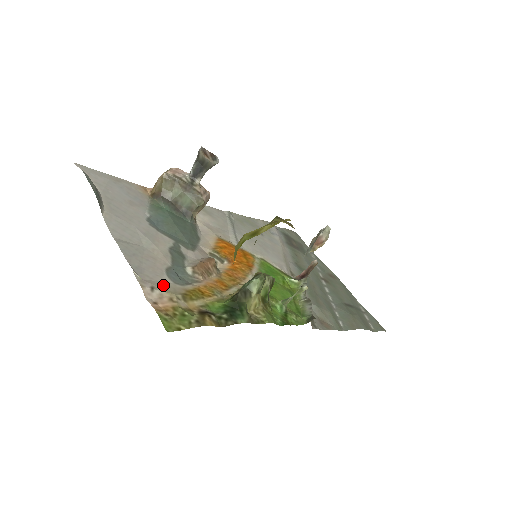
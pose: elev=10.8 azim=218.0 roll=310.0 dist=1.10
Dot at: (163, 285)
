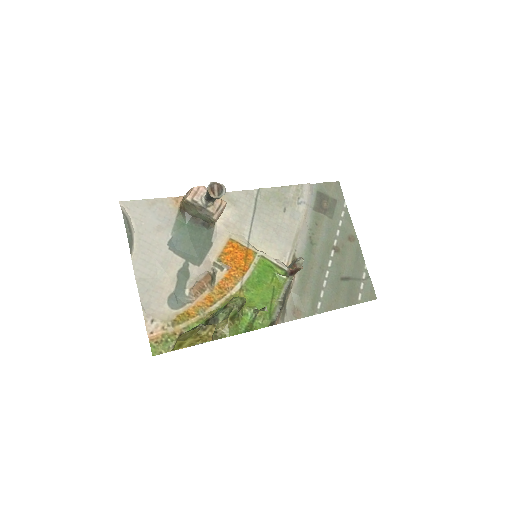
Dot at: (161, 315)
